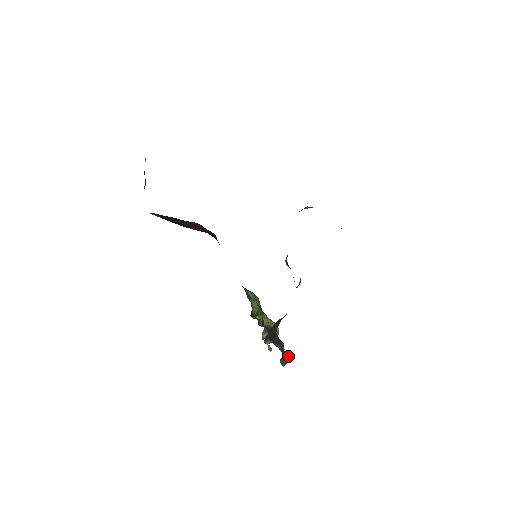
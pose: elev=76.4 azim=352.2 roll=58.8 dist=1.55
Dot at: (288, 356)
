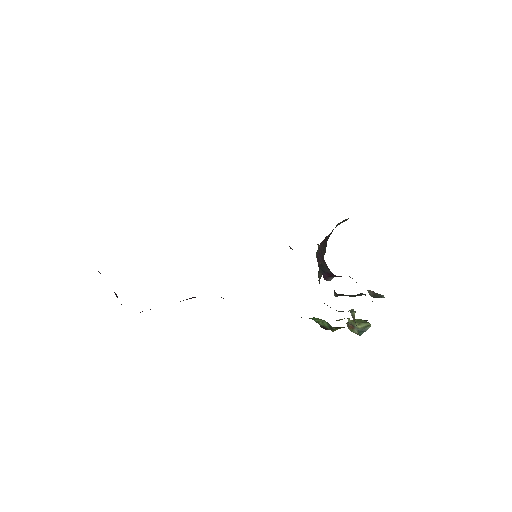
Dot at: occluded
